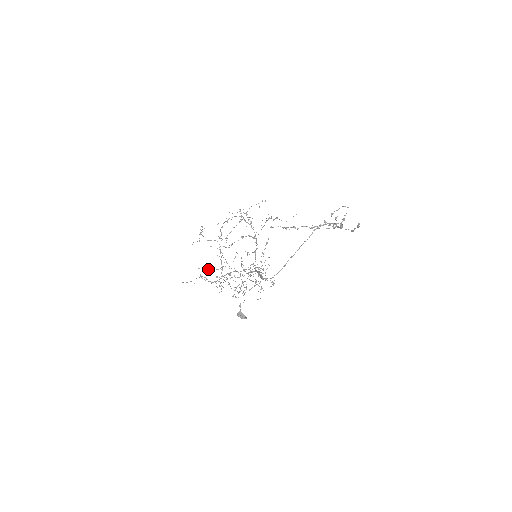
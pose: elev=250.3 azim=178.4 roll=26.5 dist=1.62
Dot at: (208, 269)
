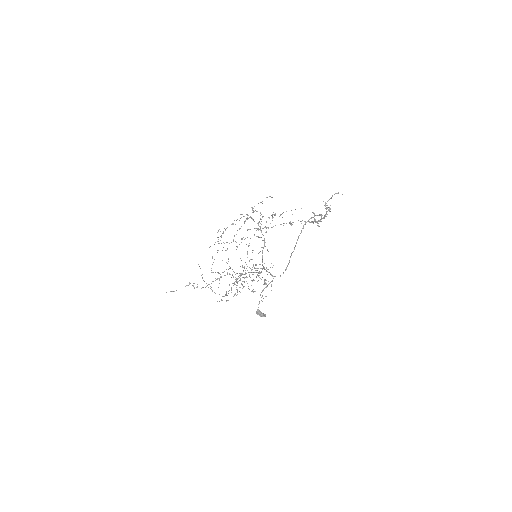
Dot at: (217, 272)
